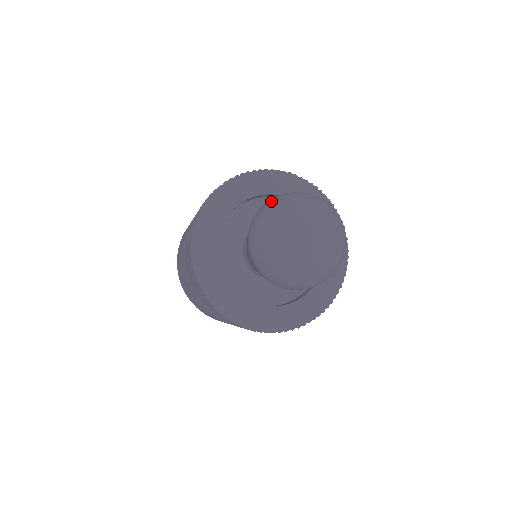
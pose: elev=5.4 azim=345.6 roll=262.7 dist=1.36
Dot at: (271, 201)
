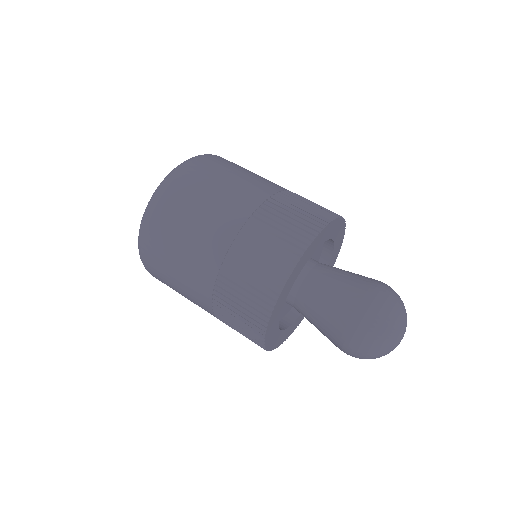
Dot at: (357, 354)
